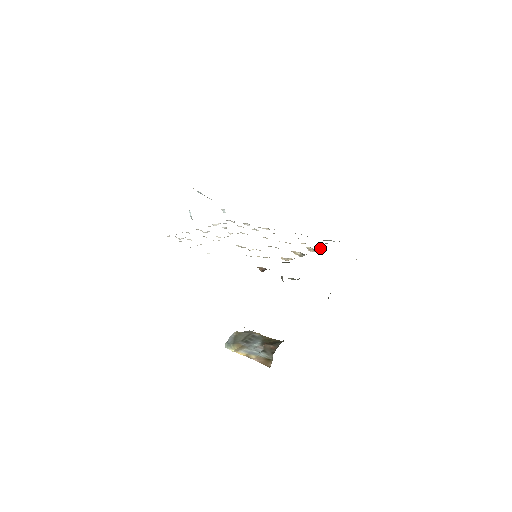
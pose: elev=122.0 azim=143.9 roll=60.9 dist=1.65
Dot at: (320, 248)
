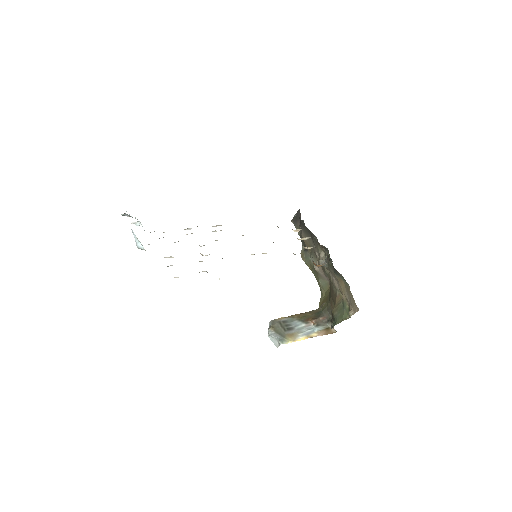
Dot at: occluded
